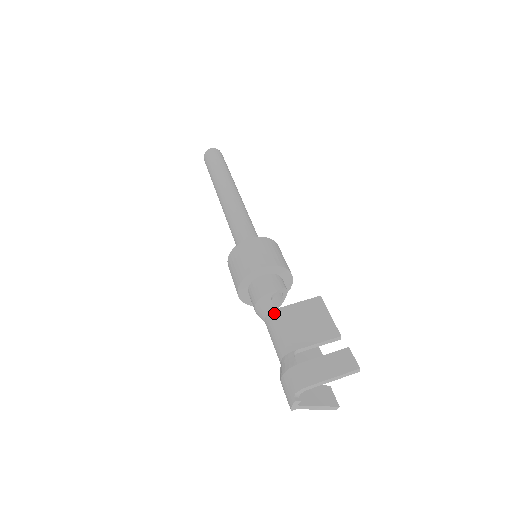
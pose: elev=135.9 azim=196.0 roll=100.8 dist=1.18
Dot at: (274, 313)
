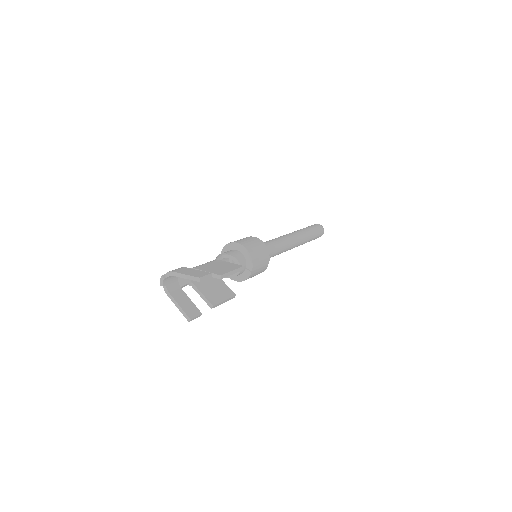
Dot at: (214, 260)
